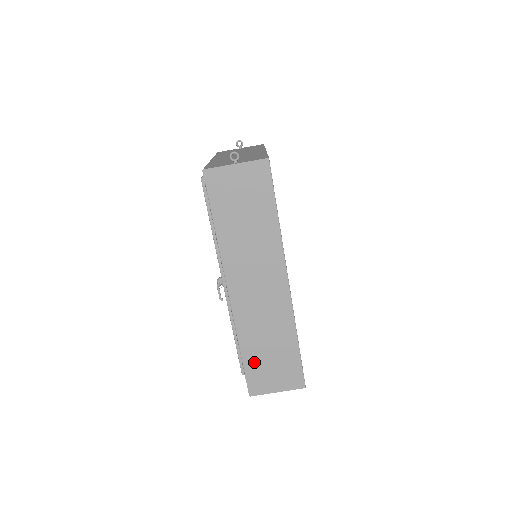
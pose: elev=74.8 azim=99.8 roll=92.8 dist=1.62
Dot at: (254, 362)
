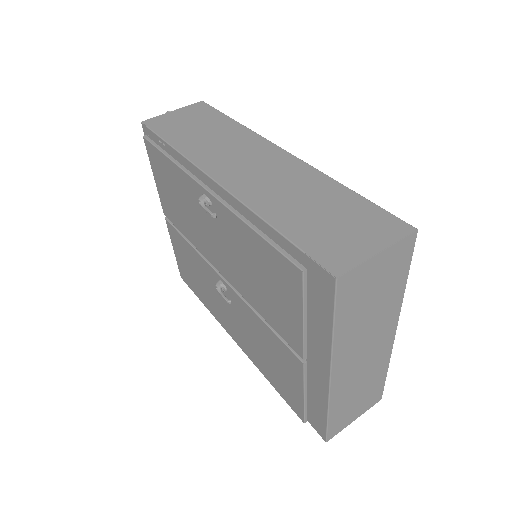
Dot at: (304, 230)
